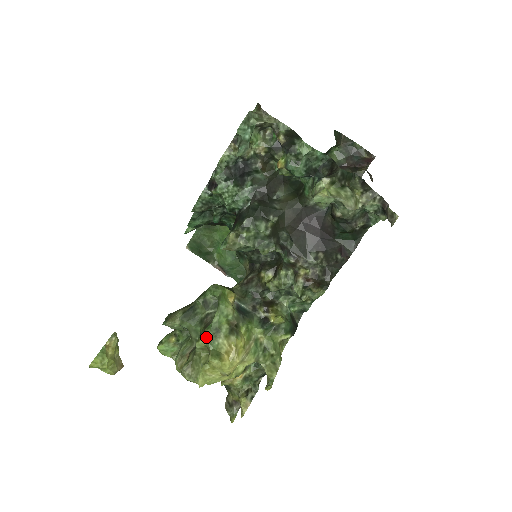
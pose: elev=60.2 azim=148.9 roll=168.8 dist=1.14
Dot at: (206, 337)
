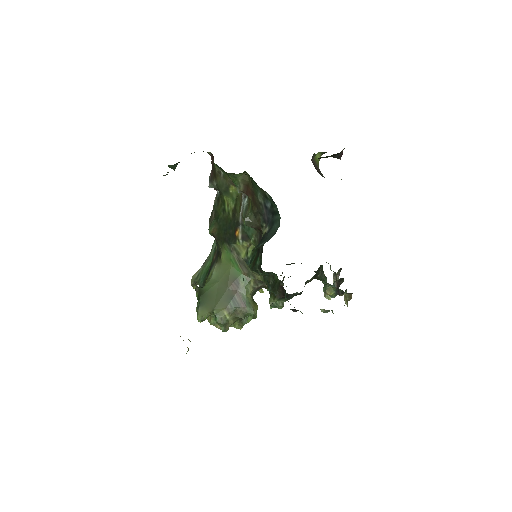
Dot at: occluded
